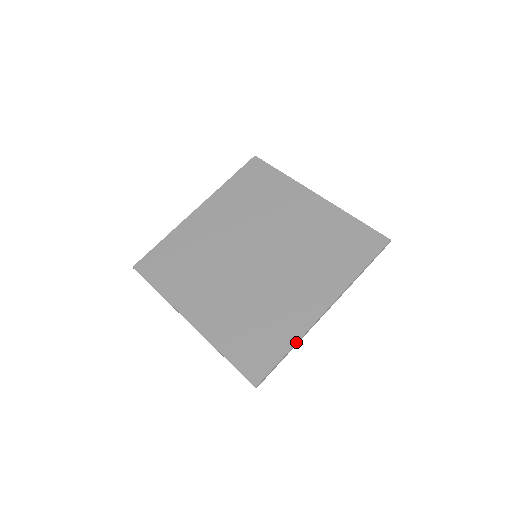
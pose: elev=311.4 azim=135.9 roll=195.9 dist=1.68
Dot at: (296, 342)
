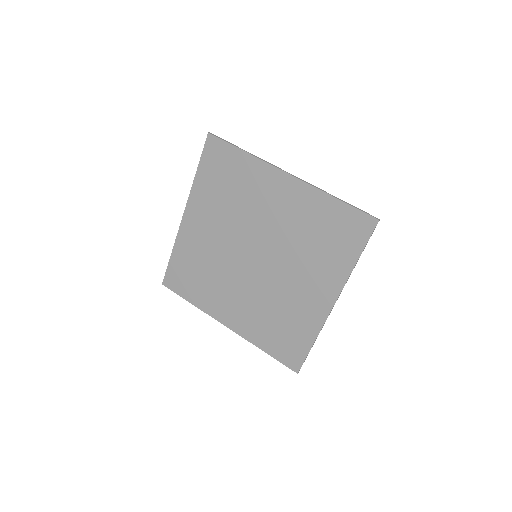
Dot at: (317, 336)
